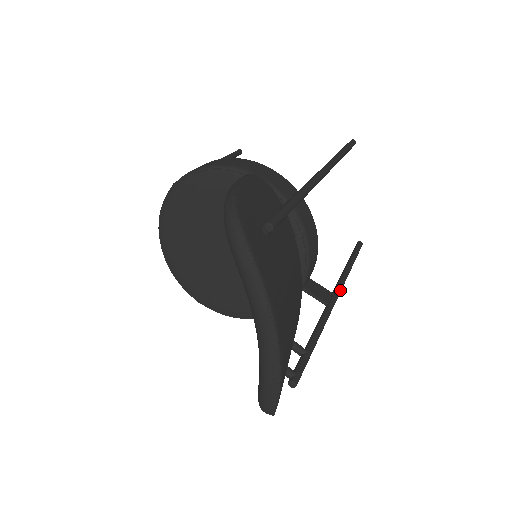
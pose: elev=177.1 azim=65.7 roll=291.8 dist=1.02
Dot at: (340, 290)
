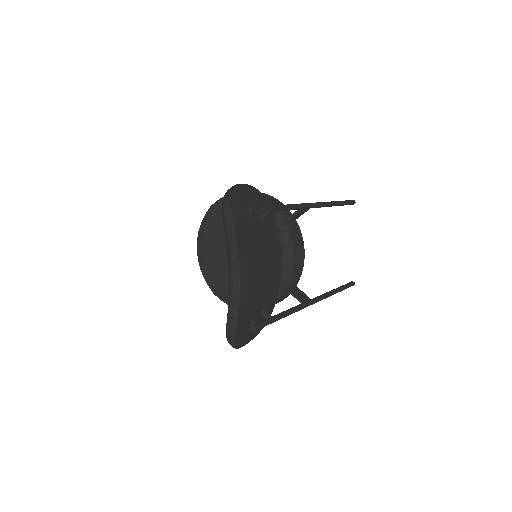
Dot at: (318, 299)
